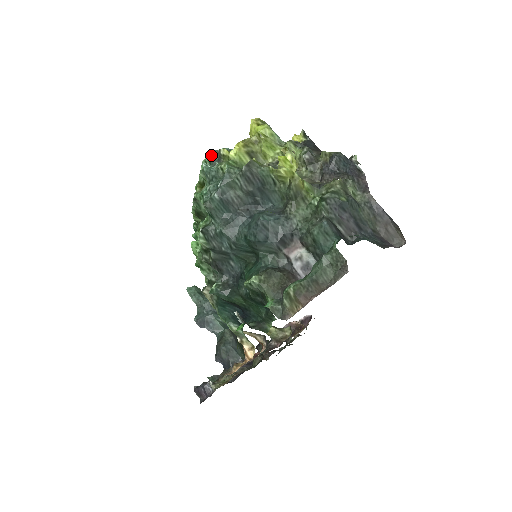
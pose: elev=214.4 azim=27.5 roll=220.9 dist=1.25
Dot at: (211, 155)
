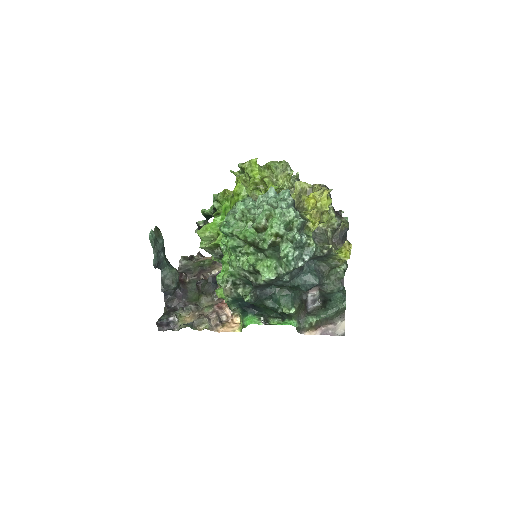
Dot at: (301, 224)
